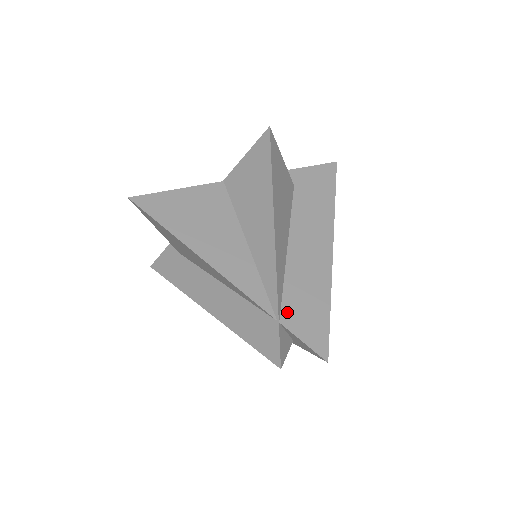
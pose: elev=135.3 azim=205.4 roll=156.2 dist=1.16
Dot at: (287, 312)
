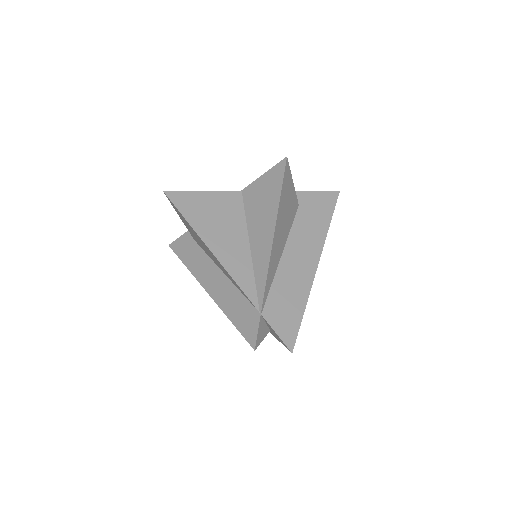
Dot at: (269, 308)
